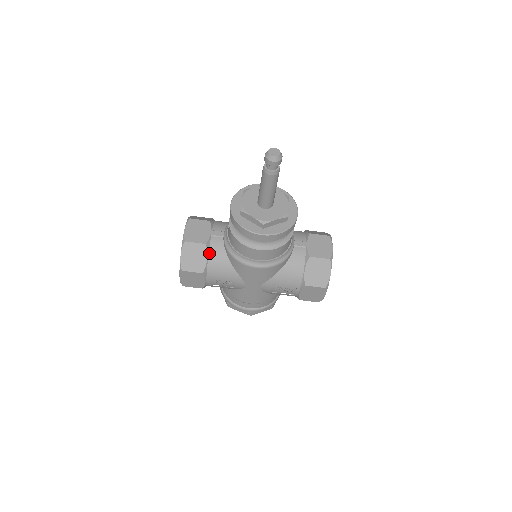
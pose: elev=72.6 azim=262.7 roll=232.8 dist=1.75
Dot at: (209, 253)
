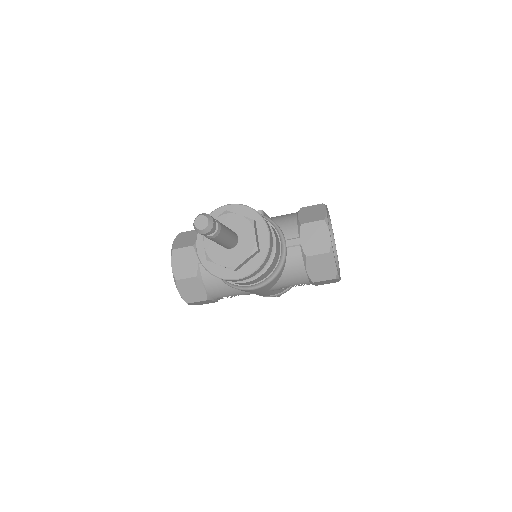
Dot at: (204, 282)
